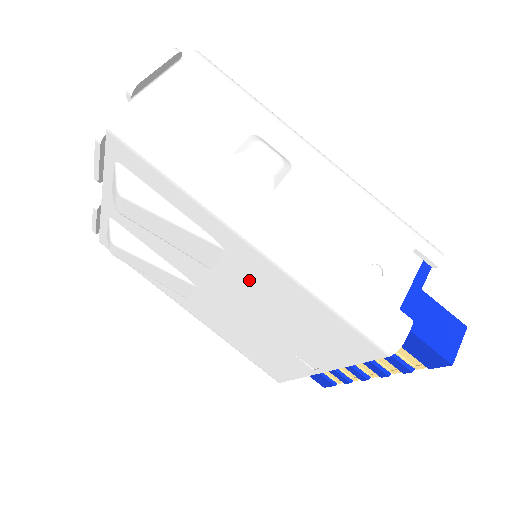
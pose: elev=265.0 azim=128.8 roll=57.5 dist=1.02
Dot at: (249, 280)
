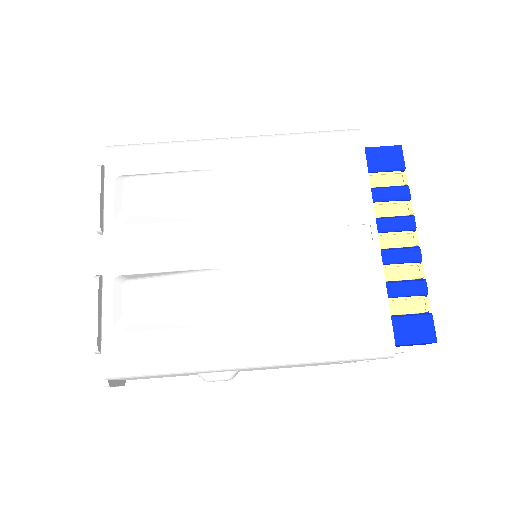
Dot at: (255, 184)
